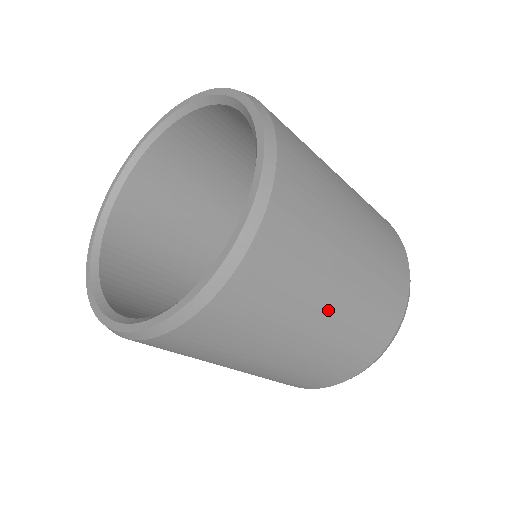
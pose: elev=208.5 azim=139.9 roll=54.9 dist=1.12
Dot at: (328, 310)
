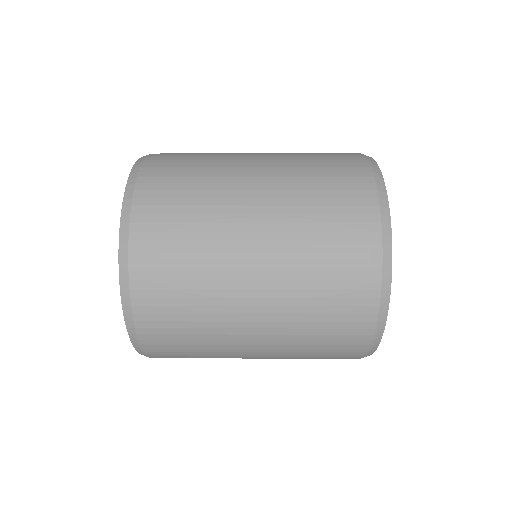
Dot at: (252, 343)
